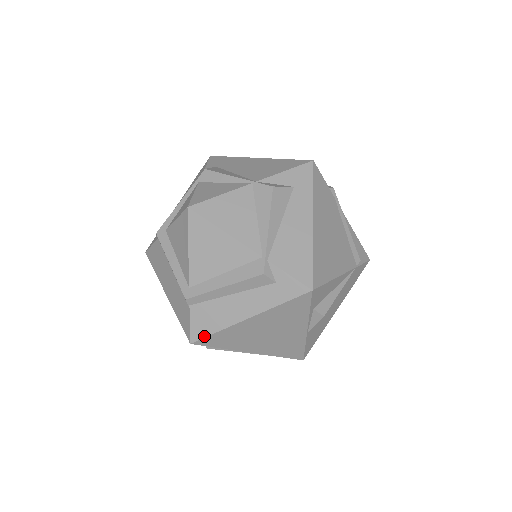
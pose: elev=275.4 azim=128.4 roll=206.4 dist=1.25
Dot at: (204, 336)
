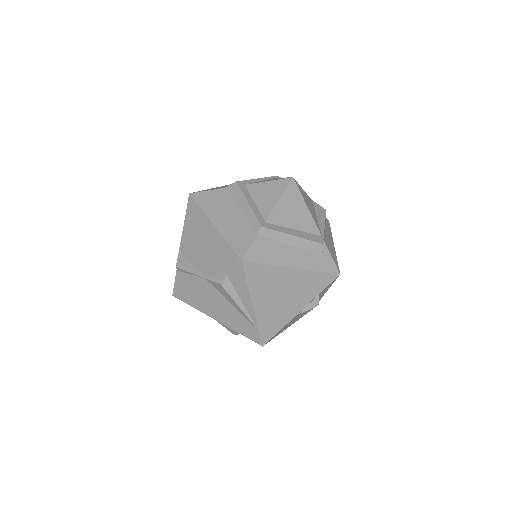
Dot at: (256, 261)
